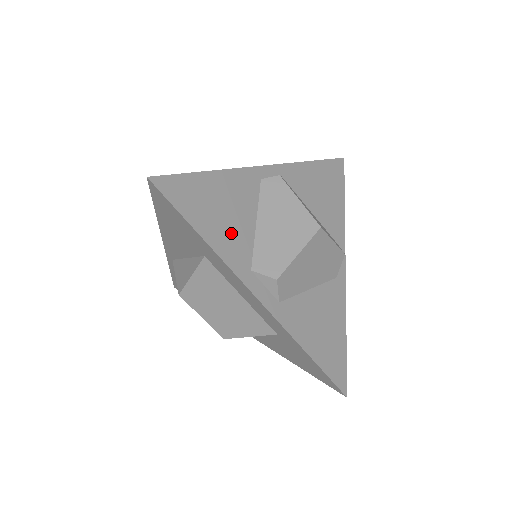
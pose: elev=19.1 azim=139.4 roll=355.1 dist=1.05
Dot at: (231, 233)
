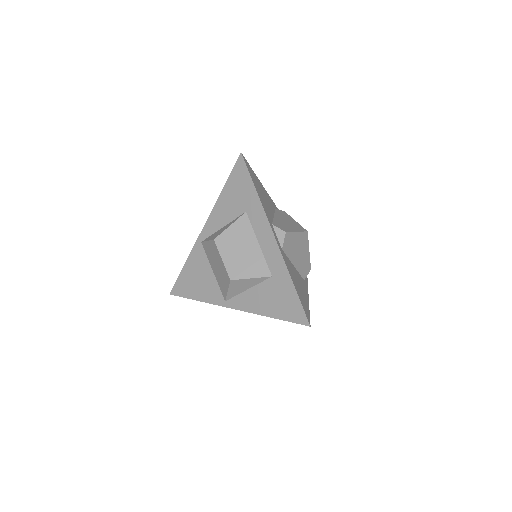
Dot at: (265, 204)
